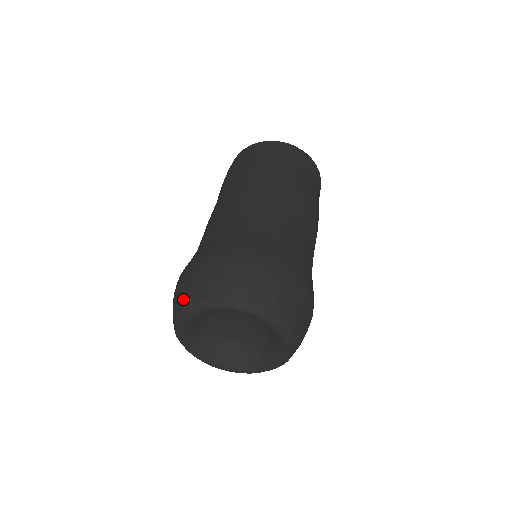
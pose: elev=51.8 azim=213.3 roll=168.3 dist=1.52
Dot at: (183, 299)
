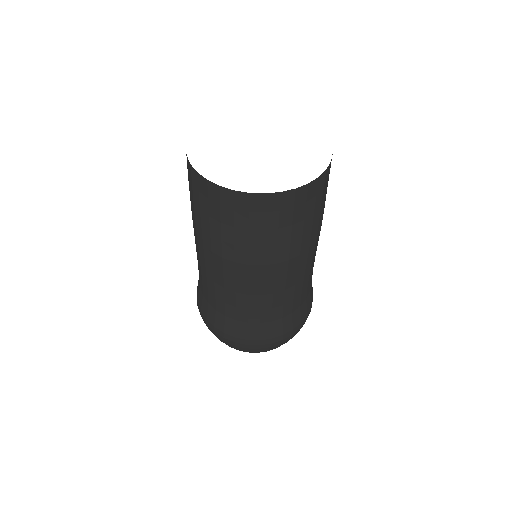
Dot at: occluded
